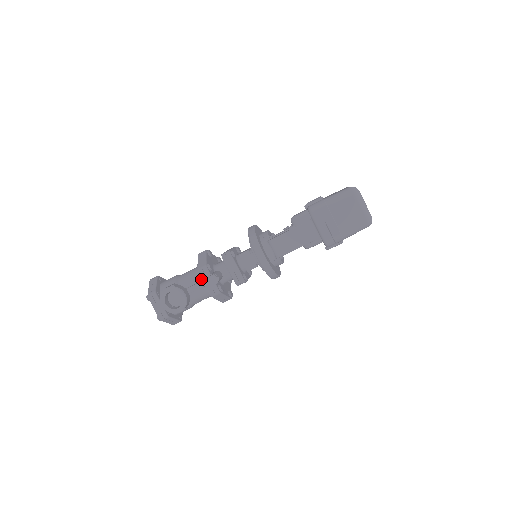
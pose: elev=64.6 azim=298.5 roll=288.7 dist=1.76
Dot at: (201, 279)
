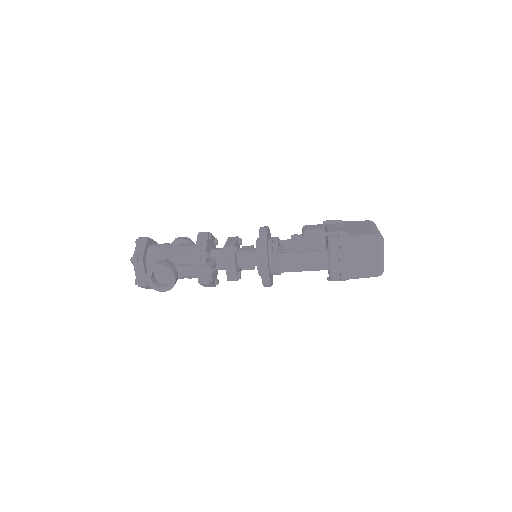
Dot at: (194, 262)
